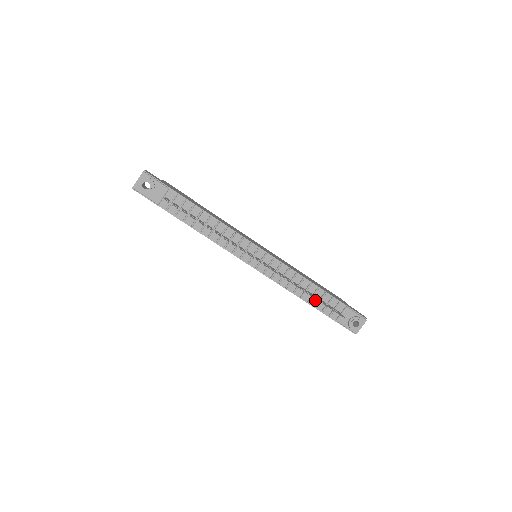
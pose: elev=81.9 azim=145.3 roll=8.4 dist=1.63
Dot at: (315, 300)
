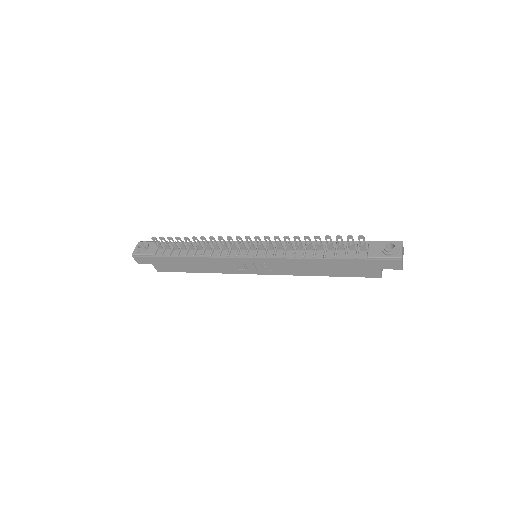
Dot at: (331, 253)
